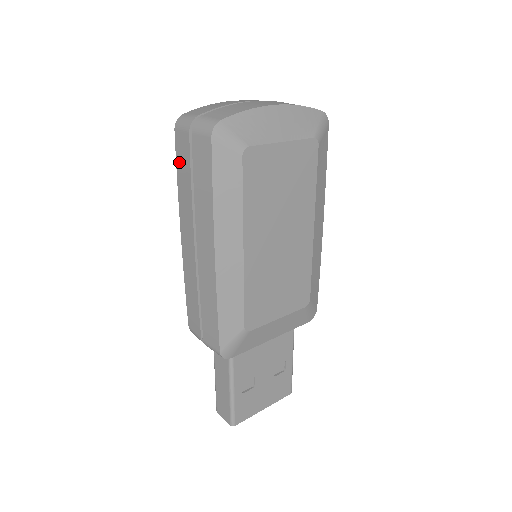
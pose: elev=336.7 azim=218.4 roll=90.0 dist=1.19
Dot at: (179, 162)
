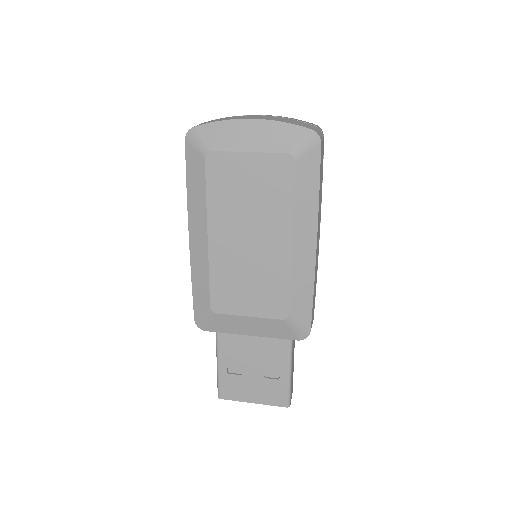
Dot at: occluded
